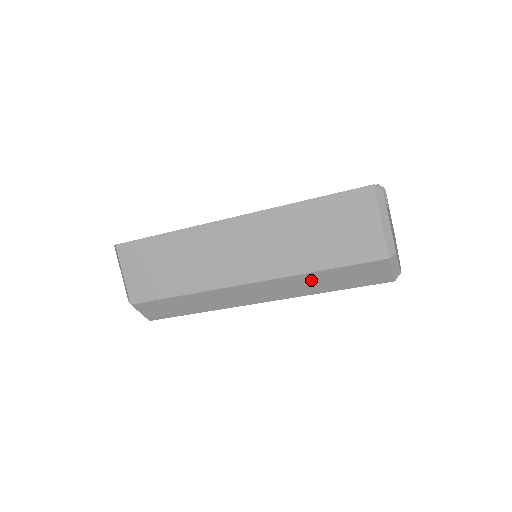
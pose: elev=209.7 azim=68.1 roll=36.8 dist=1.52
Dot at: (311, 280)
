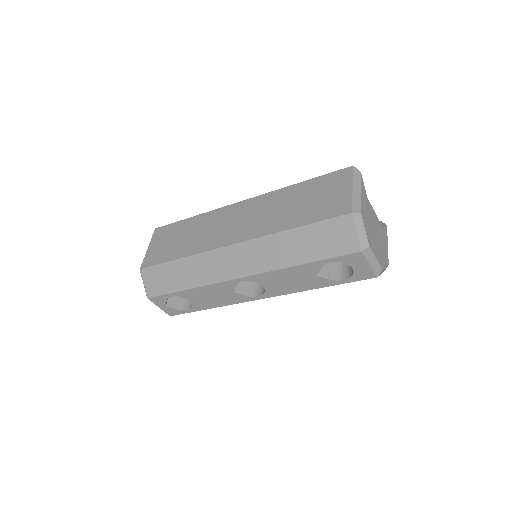
Dot at: (285, 243)
